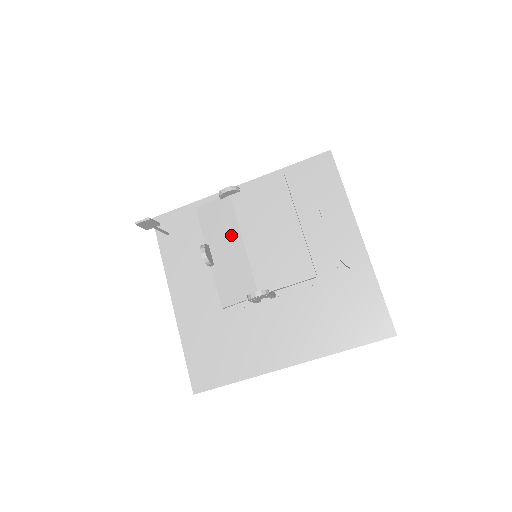
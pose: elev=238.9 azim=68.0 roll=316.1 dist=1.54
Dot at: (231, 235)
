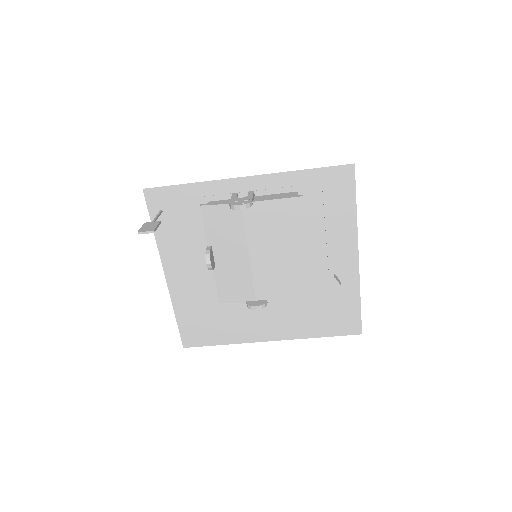
Dot at: (237, 245)
